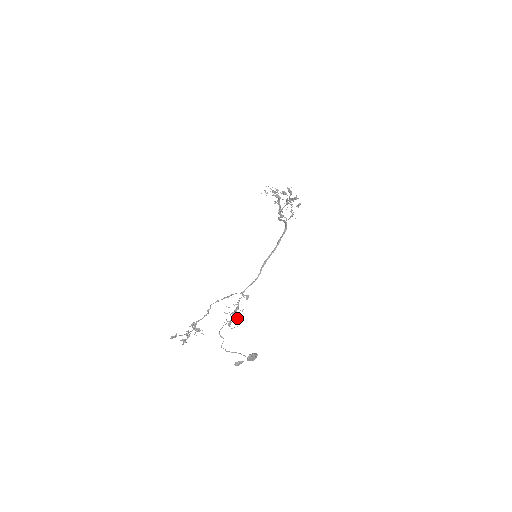
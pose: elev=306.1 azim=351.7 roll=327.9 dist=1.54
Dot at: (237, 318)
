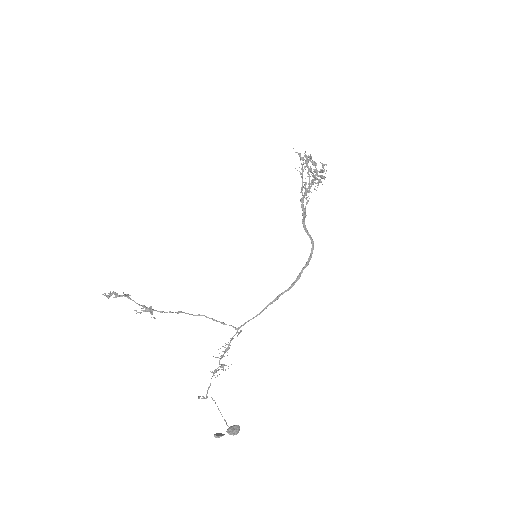
Dot at: (224, 365)
